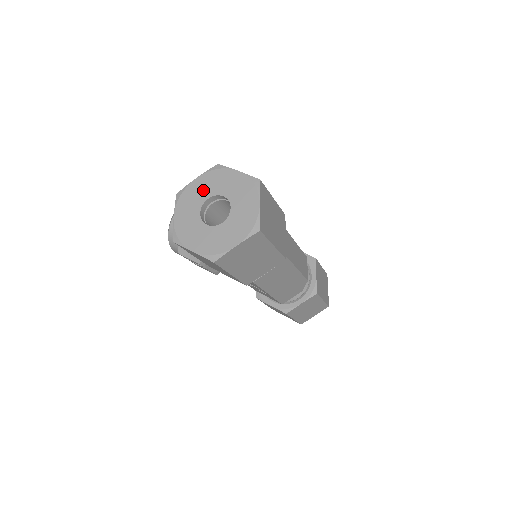
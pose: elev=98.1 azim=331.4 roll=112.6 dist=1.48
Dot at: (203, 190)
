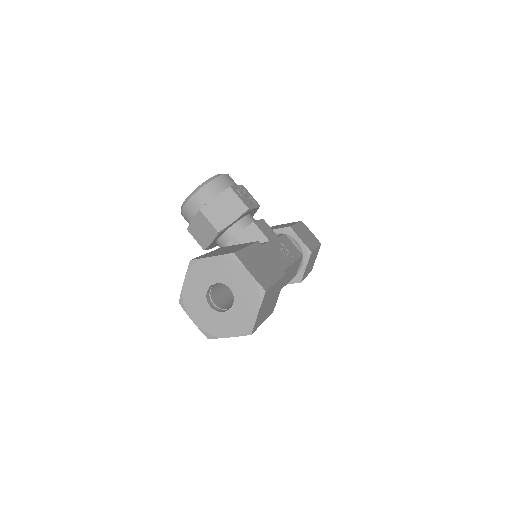
Dot at: (214, 272)
